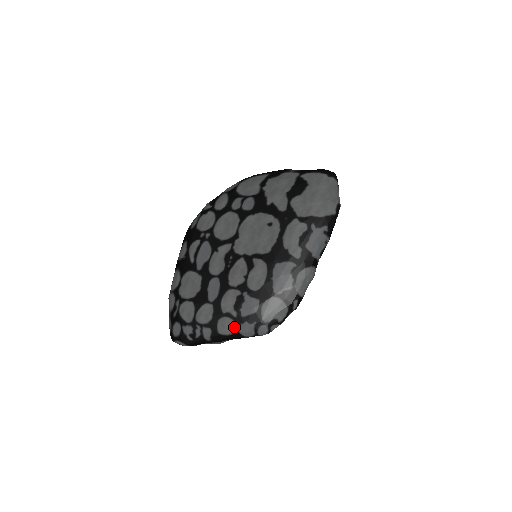
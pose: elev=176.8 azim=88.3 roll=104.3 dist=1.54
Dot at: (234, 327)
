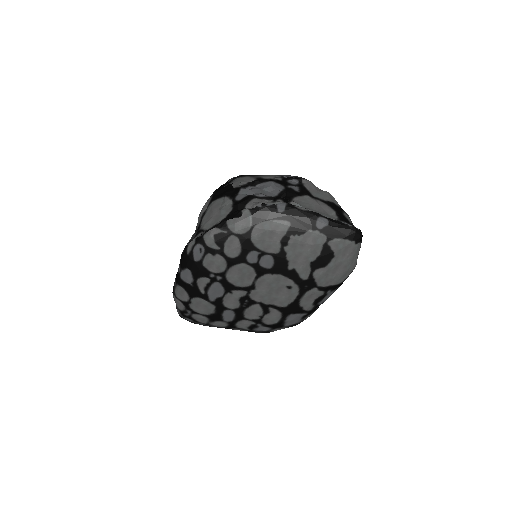
Dot at: occluded
